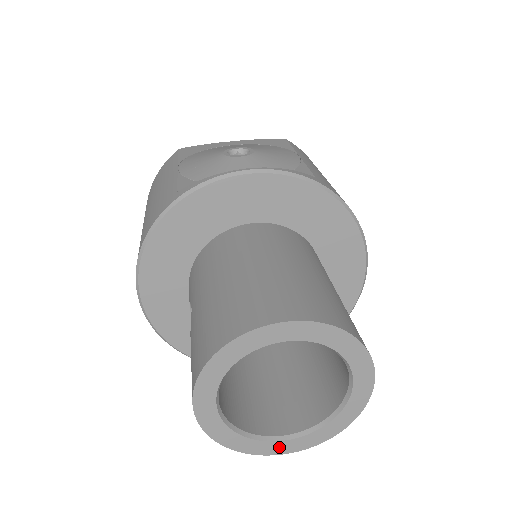
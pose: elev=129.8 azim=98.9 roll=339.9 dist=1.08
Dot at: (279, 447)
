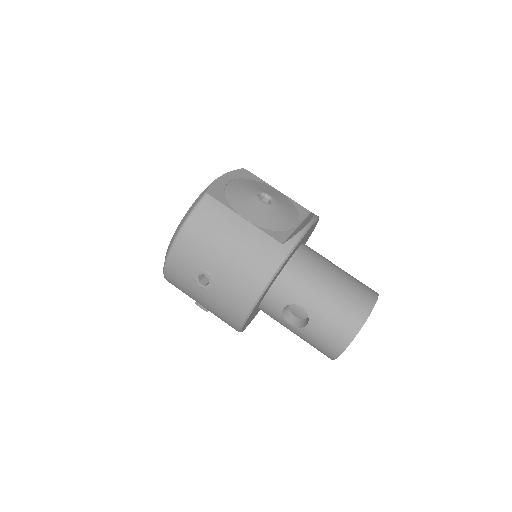
Dot at: occluded
